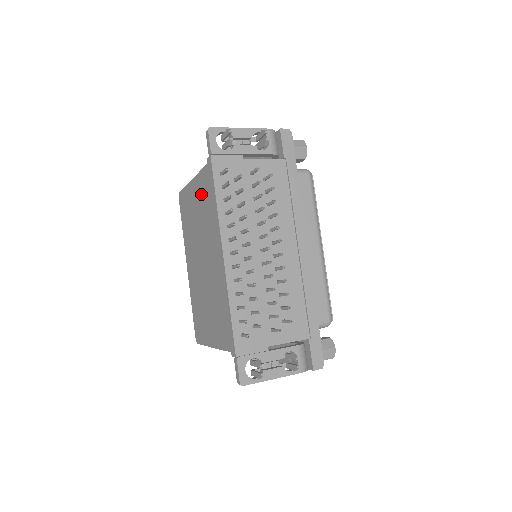
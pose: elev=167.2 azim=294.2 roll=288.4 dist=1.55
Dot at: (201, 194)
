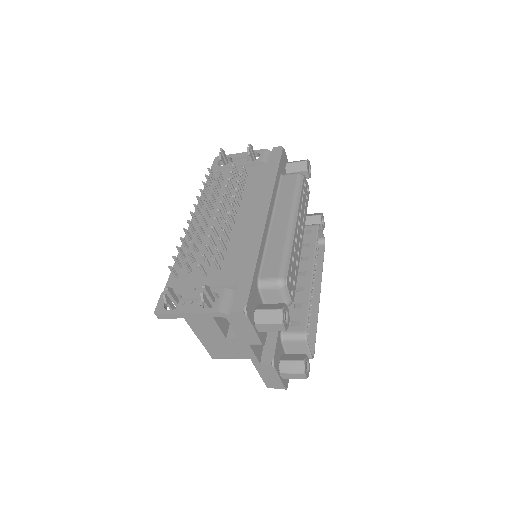
Dot at: occluded
